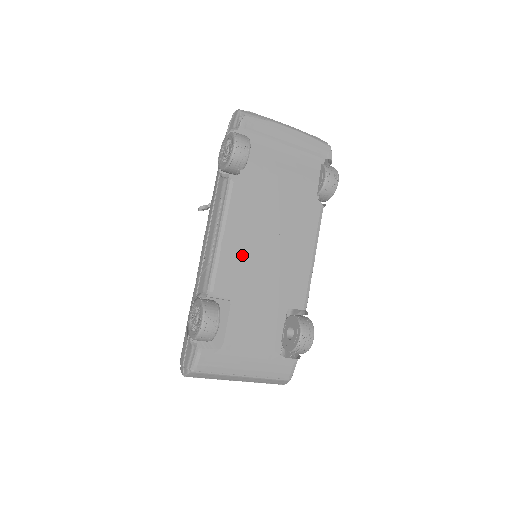
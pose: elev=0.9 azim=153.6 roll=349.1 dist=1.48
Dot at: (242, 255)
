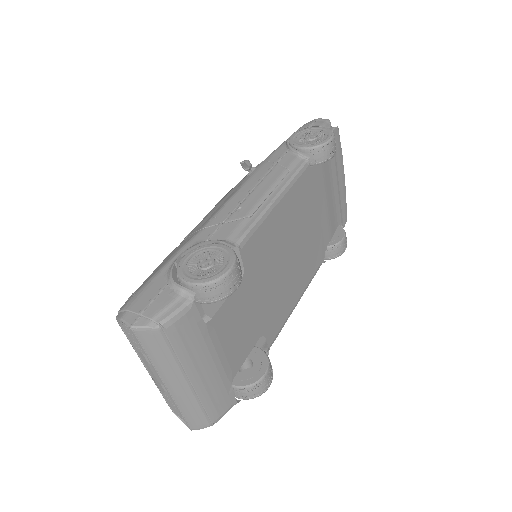
Dot at: (275, 238)
